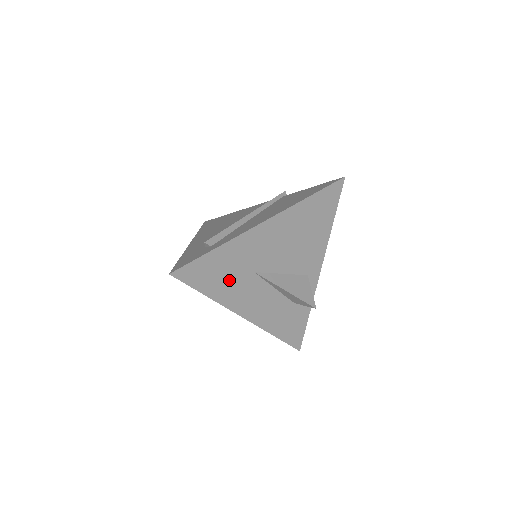
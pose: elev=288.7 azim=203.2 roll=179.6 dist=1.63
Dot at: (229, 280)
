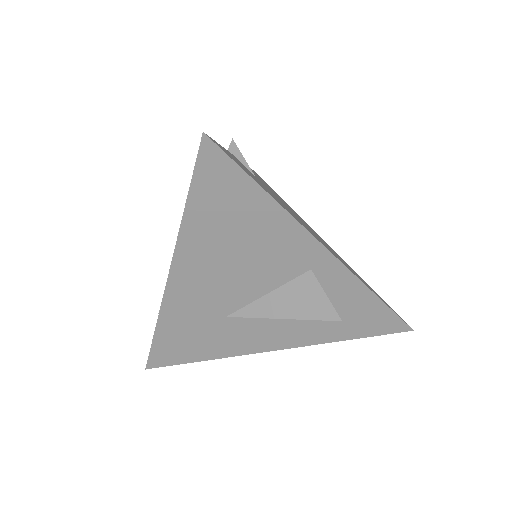
Dot at: (208, 339)
